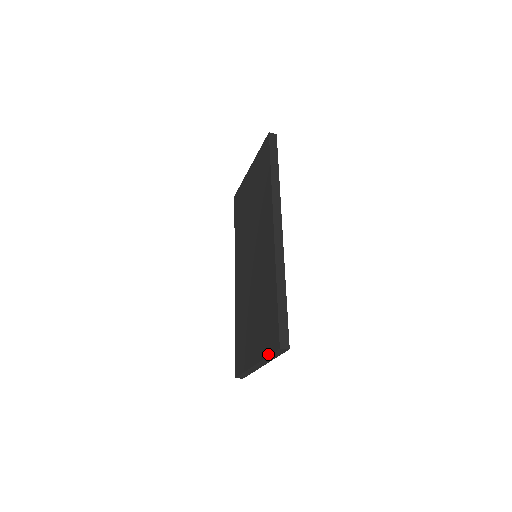
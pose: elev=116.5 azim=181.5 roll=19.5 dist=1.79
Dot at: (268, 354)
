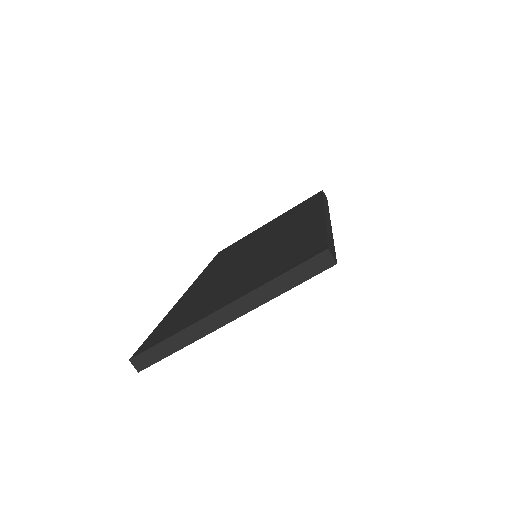
Dot at: (282, 272)
